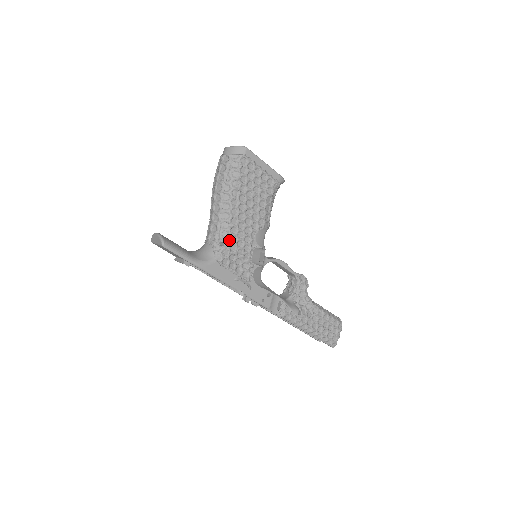
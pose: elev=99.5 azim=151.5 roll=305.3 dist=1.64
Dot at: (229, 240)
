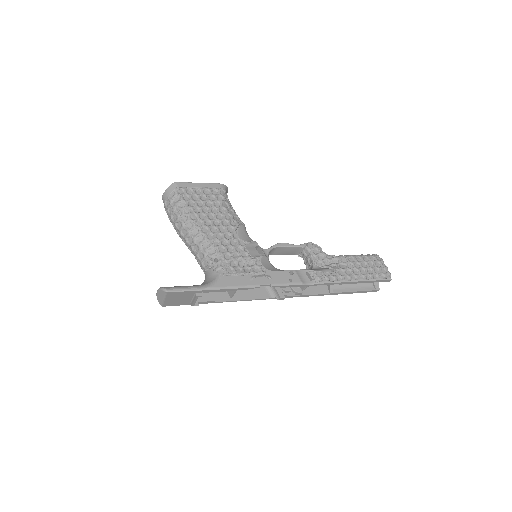
Dot at: (219, 253)
